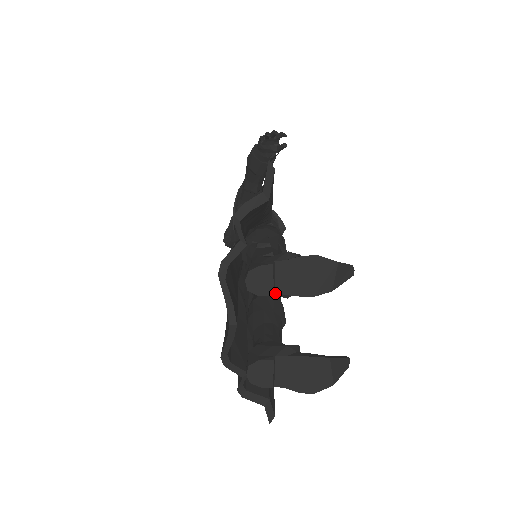
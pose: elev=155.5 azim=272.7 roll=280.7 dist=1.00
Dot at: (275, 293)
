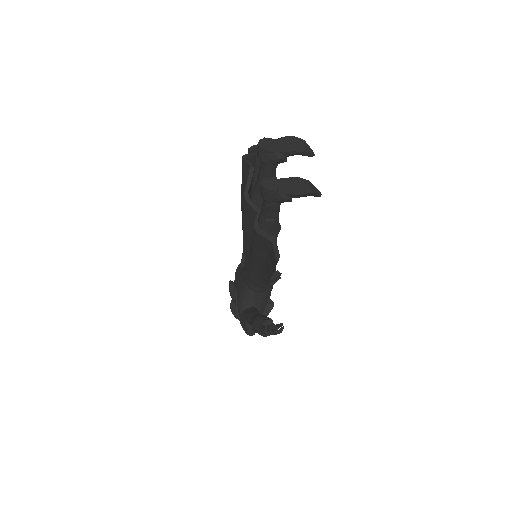
Dot at: (274, 152)
